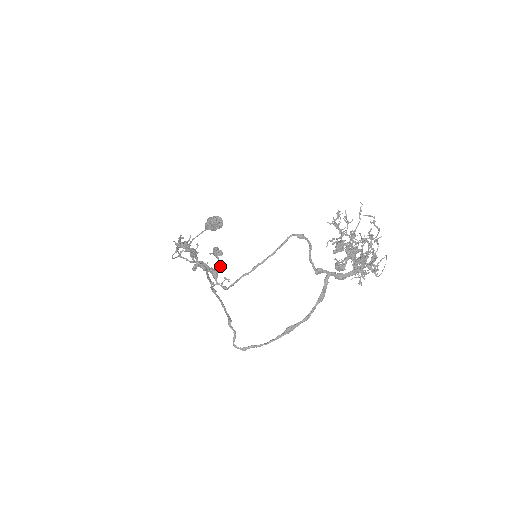
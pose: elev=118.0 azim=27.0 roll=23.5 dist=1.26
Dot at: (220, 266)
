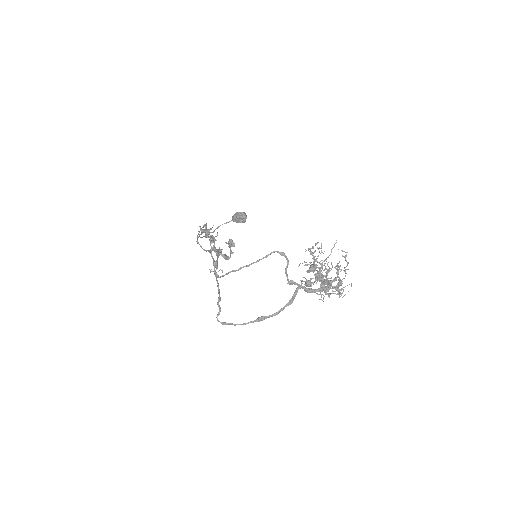
Dot at: occluded
